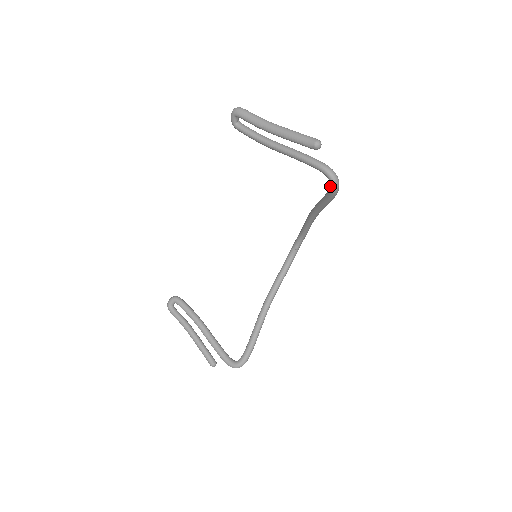
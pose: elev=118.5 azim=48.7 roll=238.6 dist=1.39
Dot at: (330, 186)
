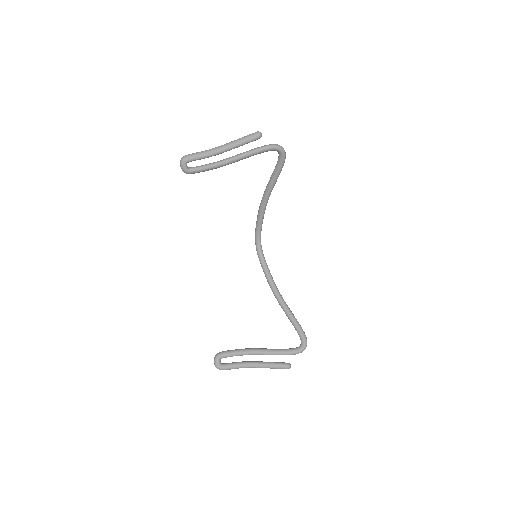
Dot at: (280, 156)
